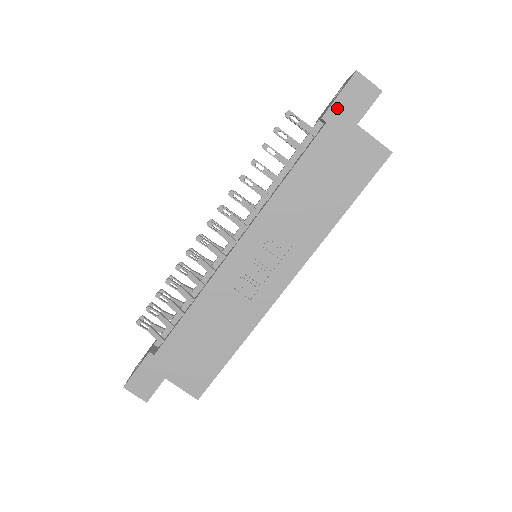
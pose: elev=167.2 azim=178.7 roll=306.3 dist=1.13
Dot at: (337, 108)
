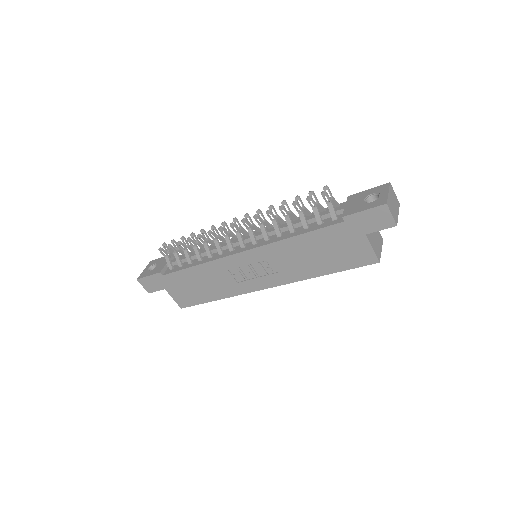
Dot at: (357, 218)
